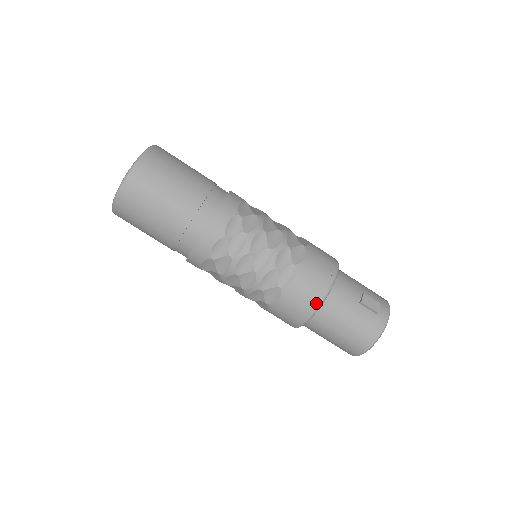
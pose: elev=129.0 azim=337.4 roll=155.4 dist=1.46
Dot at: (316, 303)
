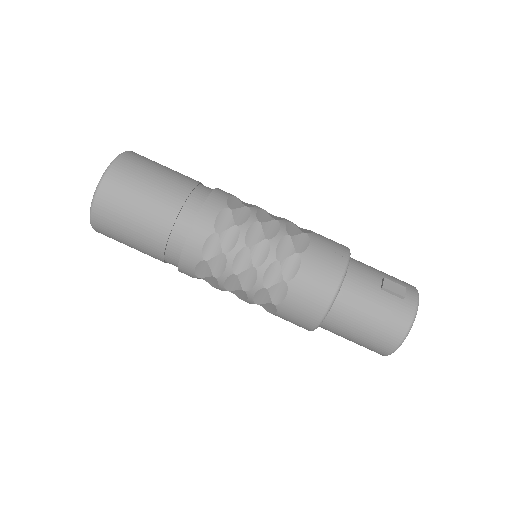
Dot at: (330, 294)
